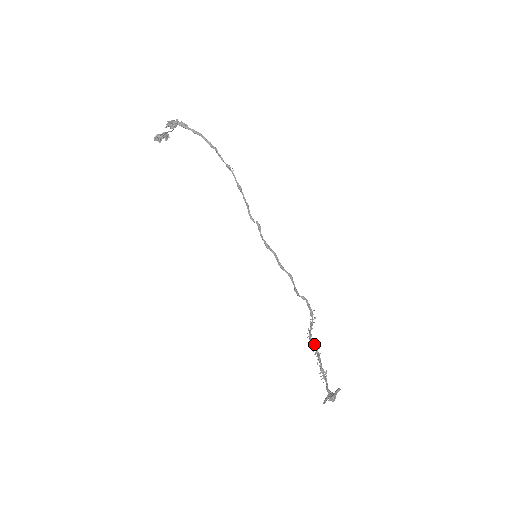
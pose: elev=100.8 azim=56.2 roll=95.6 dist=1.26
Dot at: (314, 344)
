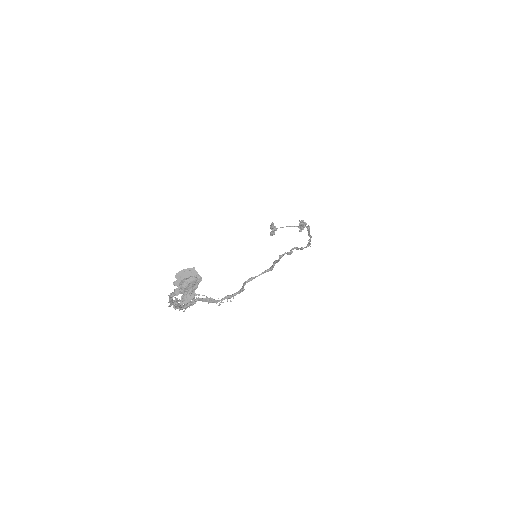
Dot at: (190, 303)
